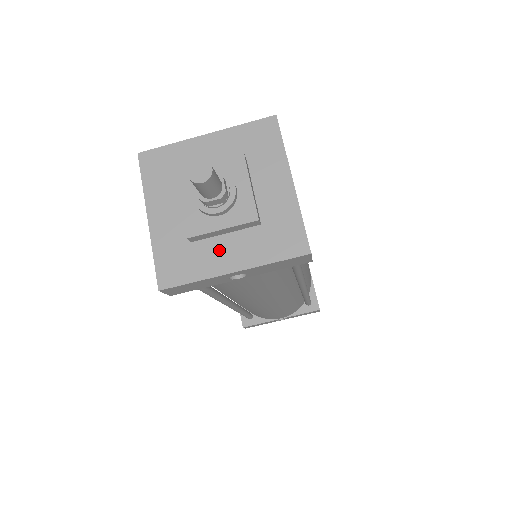
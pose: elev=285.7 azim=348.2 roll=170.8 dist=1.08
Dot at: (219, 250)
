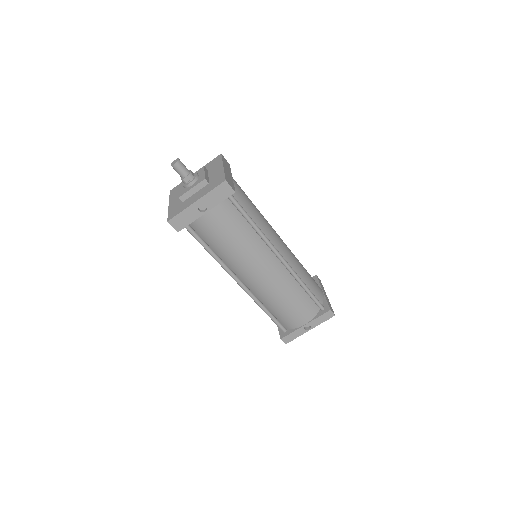
Dot at: (192, 198)
